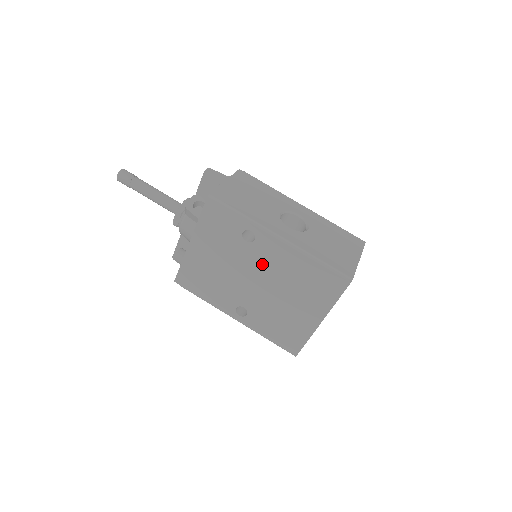
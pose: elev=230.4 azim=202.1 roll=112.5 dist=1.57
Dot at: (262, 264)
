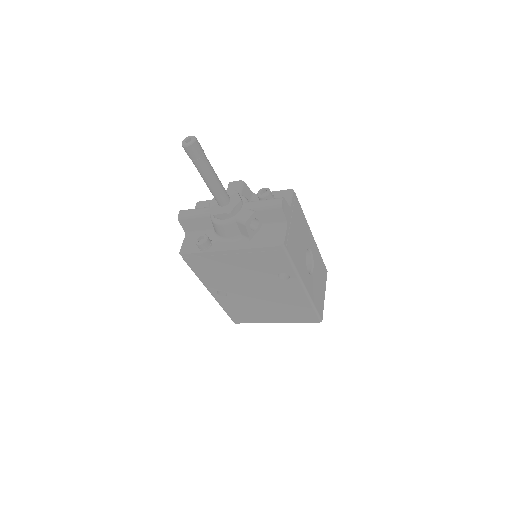
Dot at: (274, 289)
